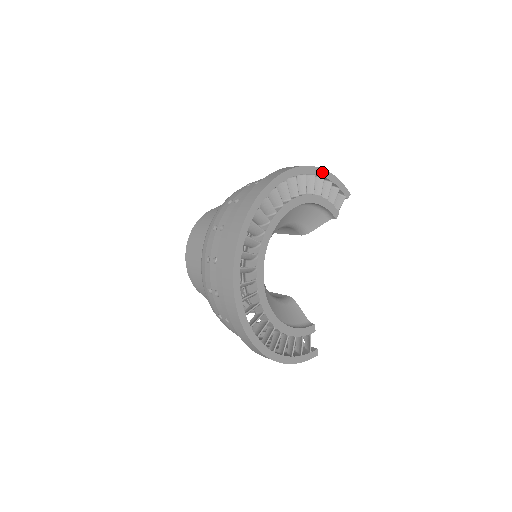
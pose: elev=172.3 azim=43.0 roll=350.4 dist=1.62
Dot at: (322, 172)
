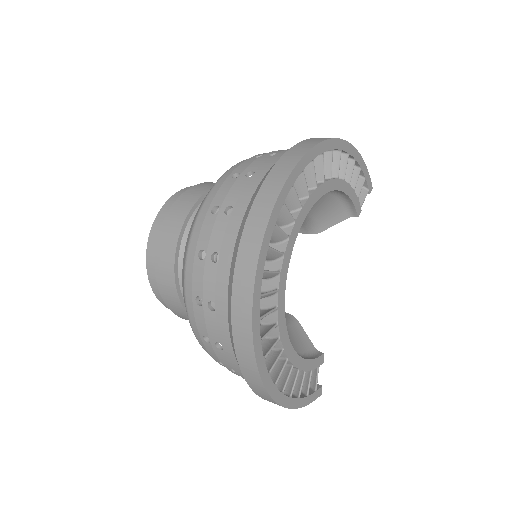
Dot at: (354, 152)
